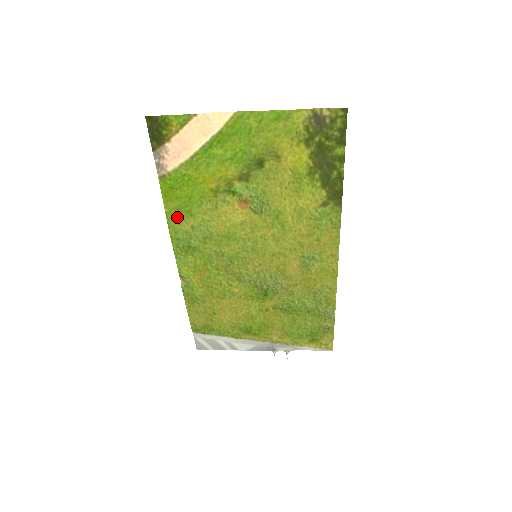
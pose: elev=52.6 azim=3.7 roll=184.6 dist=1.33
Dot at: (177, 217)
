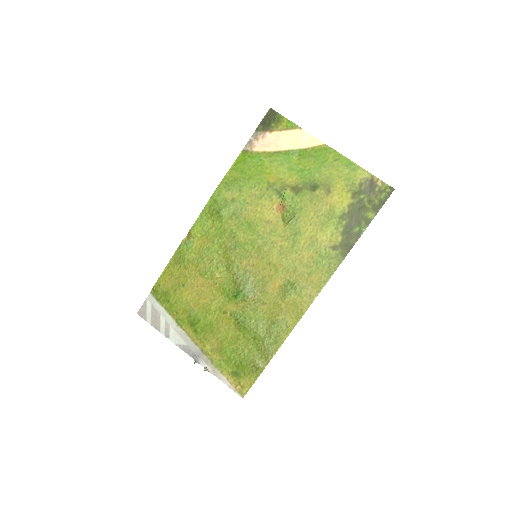
Dot at: (230, 185)
